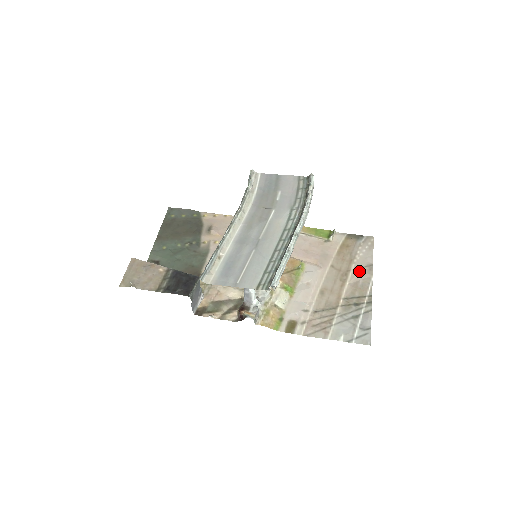
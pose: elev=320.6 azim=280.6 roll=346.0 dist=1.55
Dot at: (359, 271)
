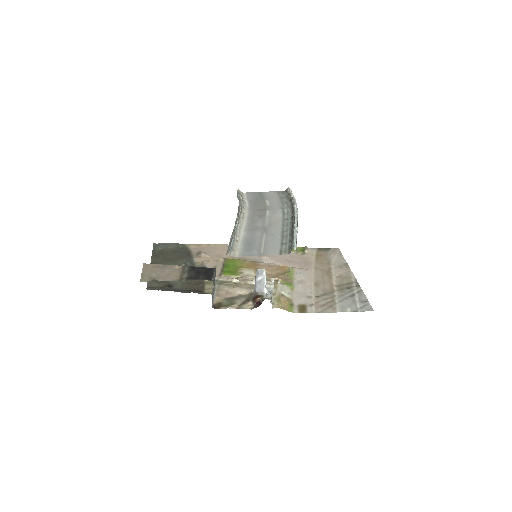
Dot at: (339, 268)
